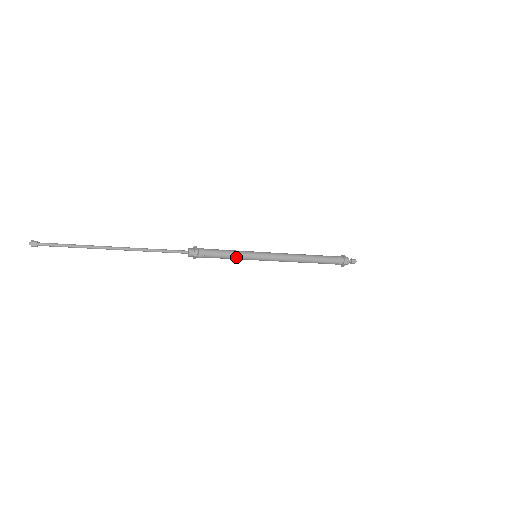
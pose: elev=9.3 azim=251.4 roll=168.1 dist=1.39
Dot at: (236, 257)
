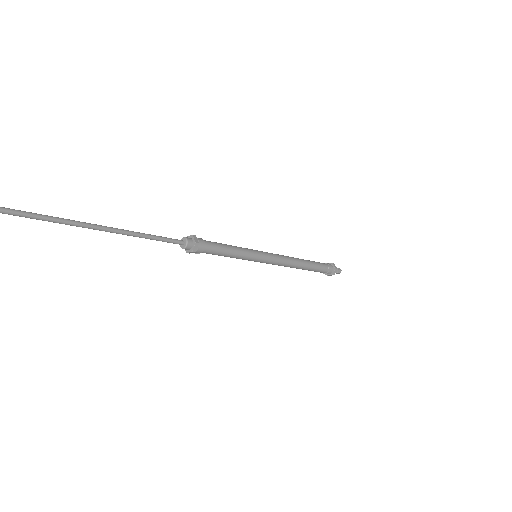
Dot at: (237, 257)
